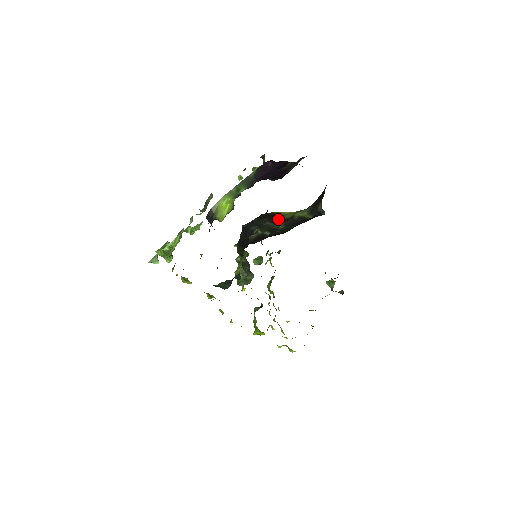
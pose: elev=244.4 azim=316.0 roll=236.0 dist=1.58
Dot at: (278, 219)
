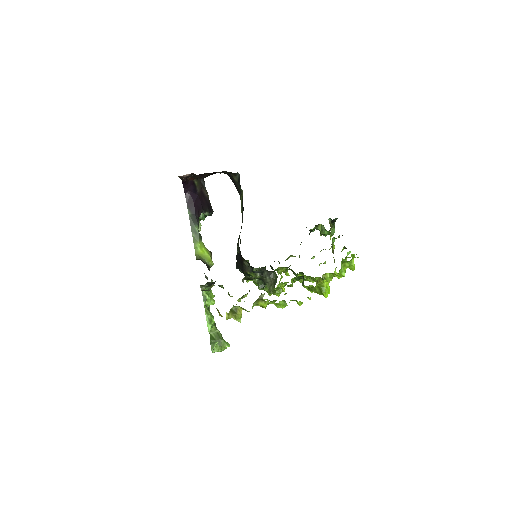
Dot at: occluded
